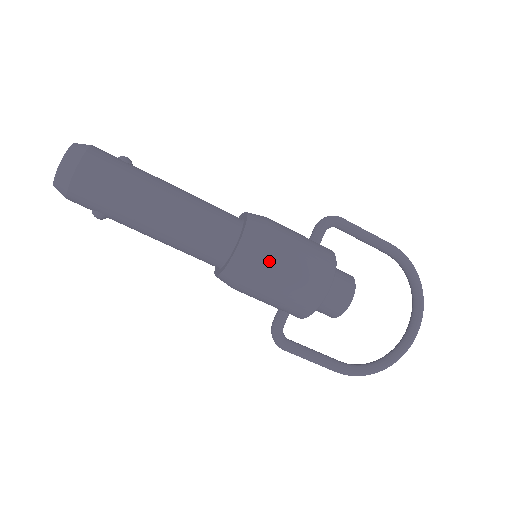
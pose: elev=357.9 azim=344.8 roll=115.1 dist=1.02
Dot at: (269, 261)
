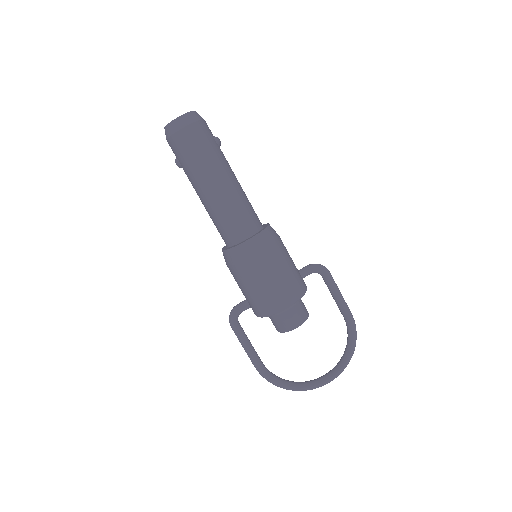
Dot at: (258, 264)
